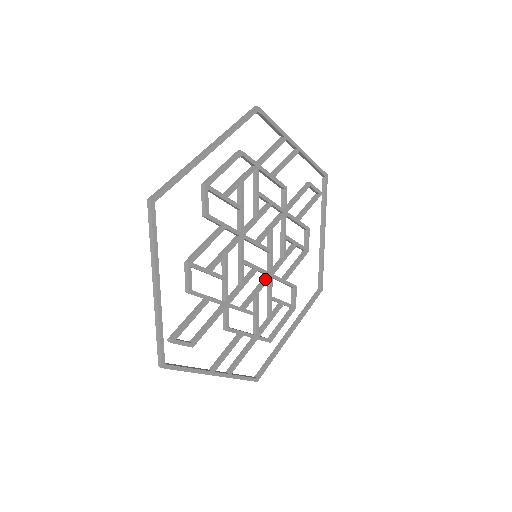
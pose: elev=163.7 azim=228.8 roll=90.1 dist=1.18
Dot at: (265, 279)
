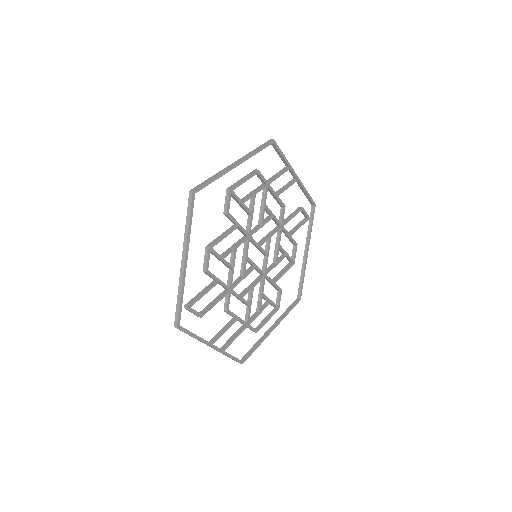
Dot at: (260, 277)
